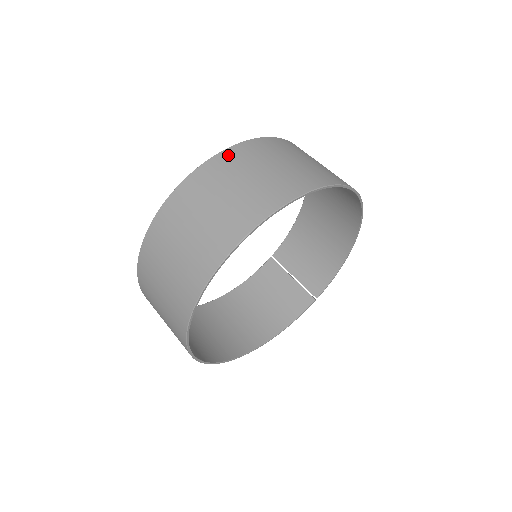
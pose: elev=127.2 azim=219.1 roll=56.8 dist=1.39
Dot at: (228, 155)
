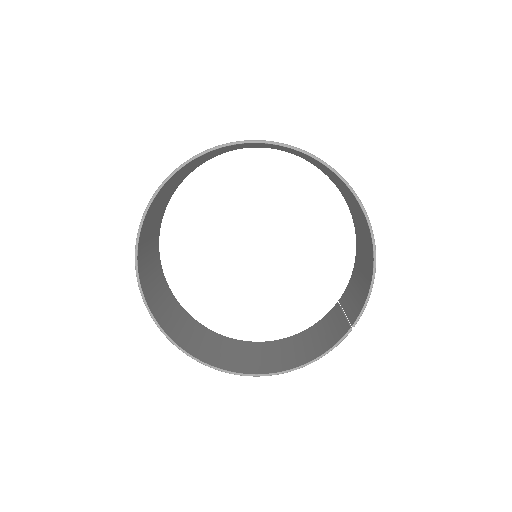
Dot at: occluded
